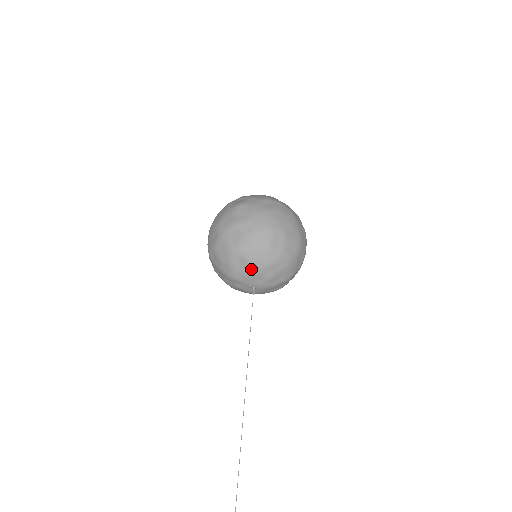
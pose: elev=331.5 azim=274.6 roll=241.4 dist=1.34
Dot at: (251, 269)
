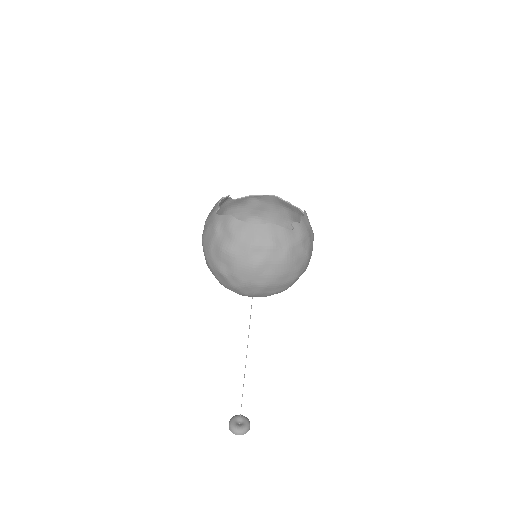
Dot at: occluded
